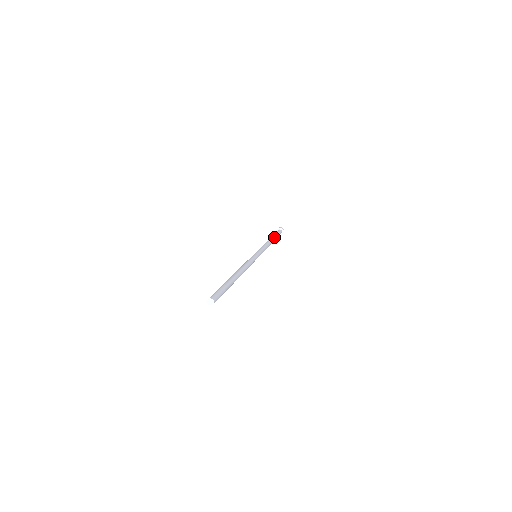
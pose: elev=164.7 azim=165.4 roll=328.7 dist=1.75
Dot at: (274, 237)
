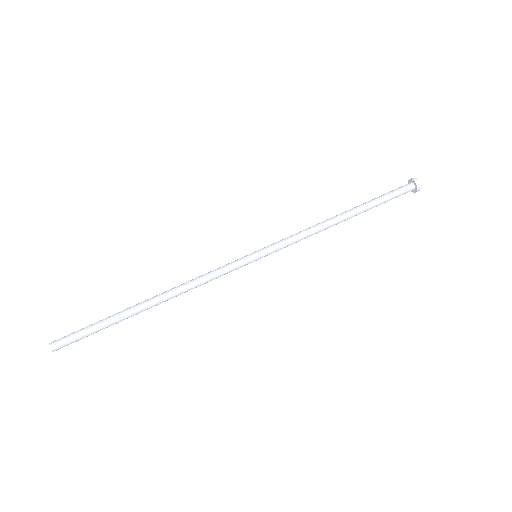
Dot at: (363, 211)
